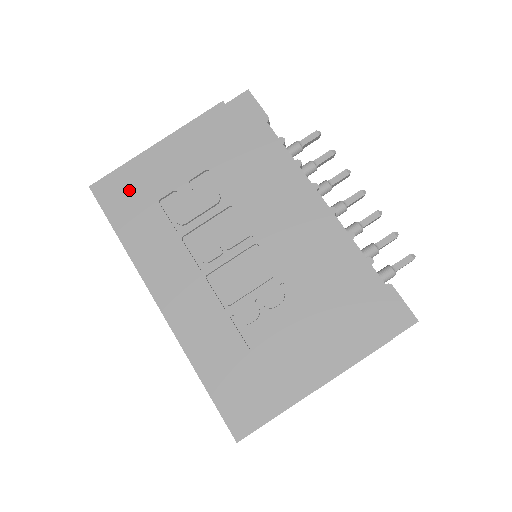
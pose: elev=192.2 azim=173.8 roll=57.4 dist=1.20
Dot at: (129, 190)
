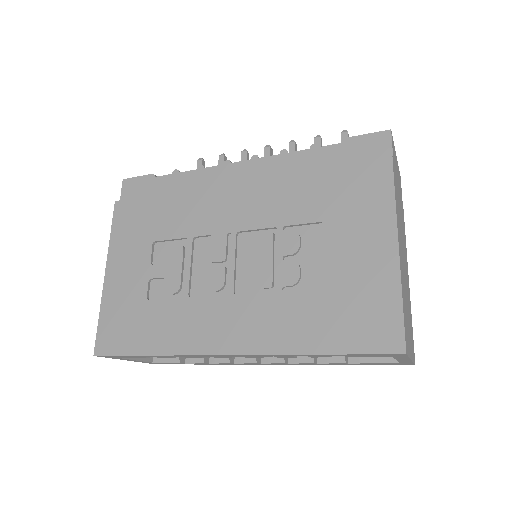
Dot at: (121, 321)
